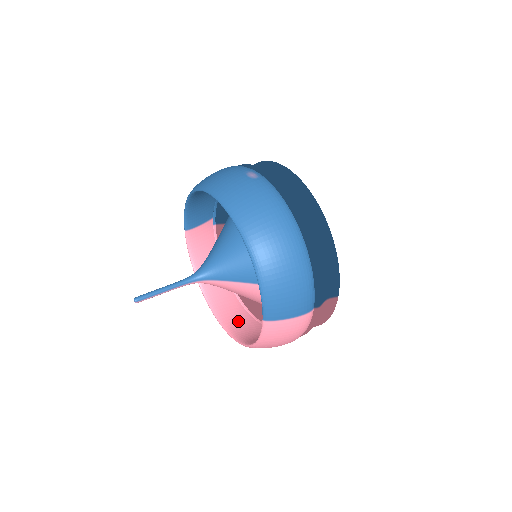
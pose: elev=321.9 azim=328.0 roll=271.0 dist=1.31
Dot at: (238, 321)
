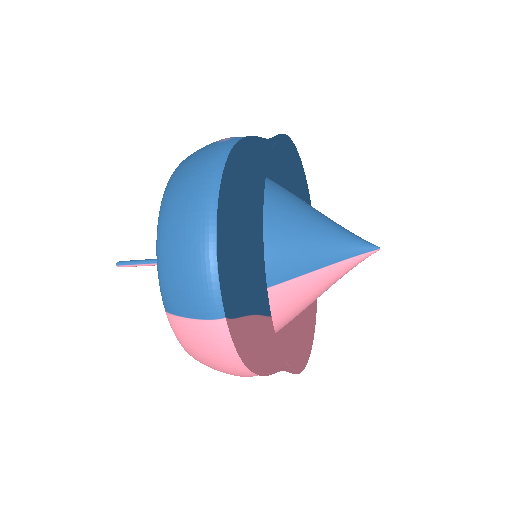
Dot at: occluded
